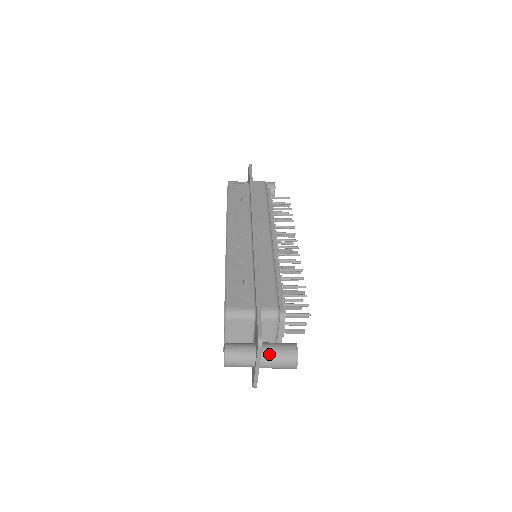
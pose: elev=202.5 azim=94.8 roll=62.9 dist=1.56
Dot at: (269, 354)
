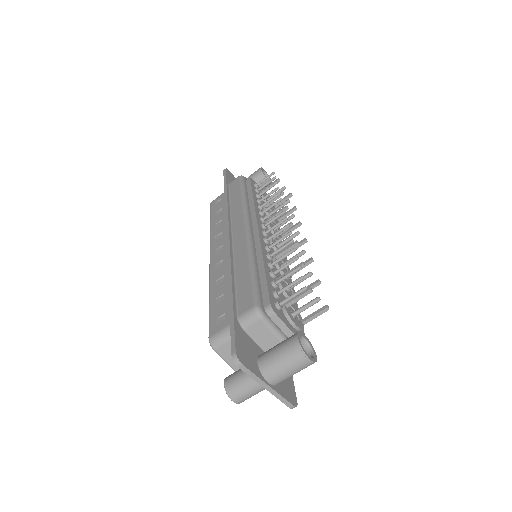
Dot at: (269, 364)
